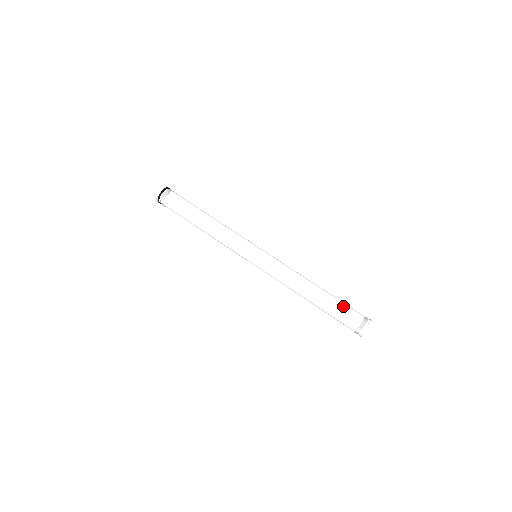
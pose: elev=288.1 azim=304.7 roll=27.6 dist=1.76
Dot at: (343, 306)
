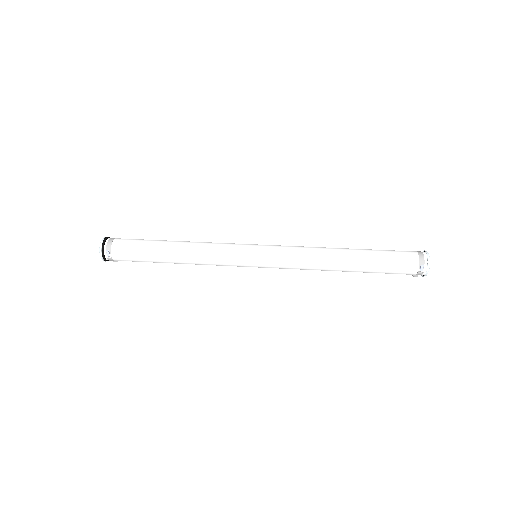
Dot at: (388, 254)
